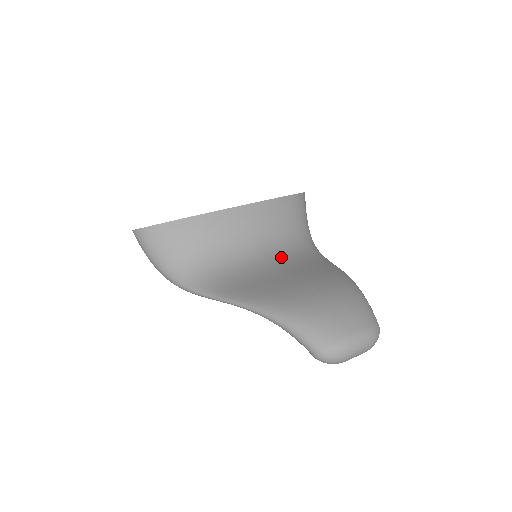
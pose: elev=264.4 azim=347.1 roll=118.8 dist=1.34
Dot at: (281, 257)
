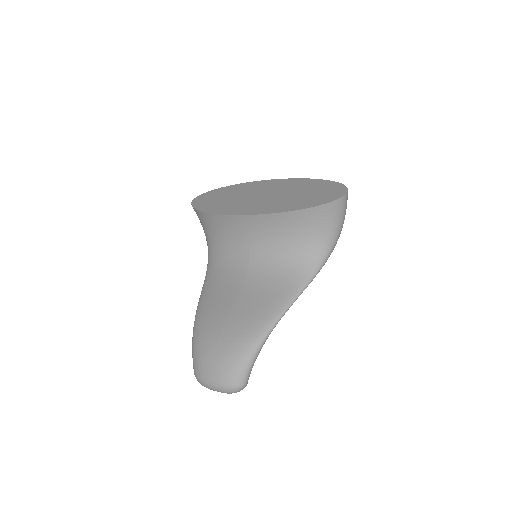
Dot at: (258, 272)
